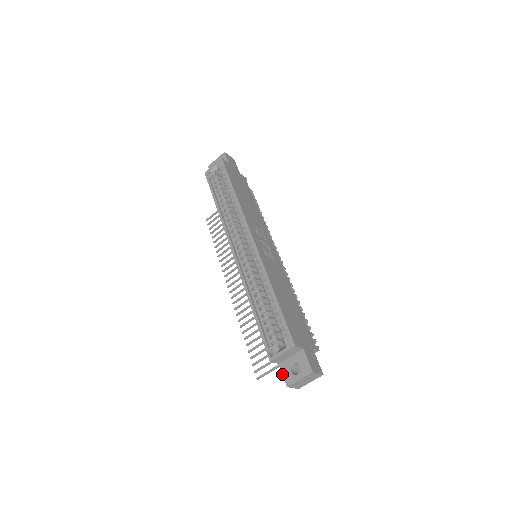
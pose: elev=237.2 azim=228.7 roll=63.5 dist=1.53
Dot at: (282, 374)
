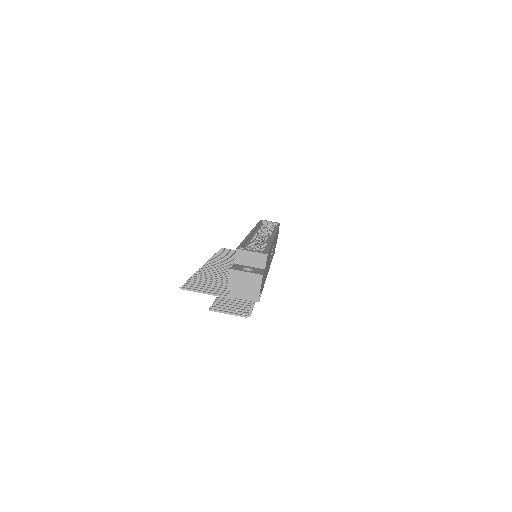
Dot at: (232, 265)
